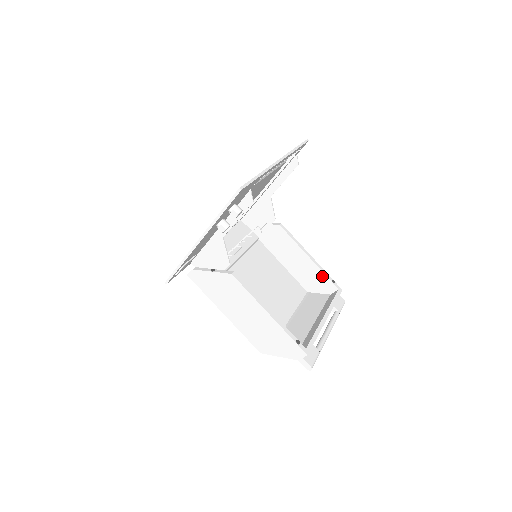
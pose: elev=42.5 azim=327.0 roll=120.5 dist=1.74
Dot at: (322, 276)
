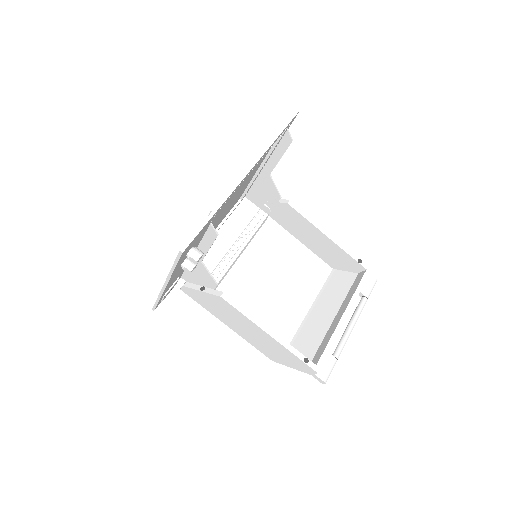
Dot at: (346, 256)
